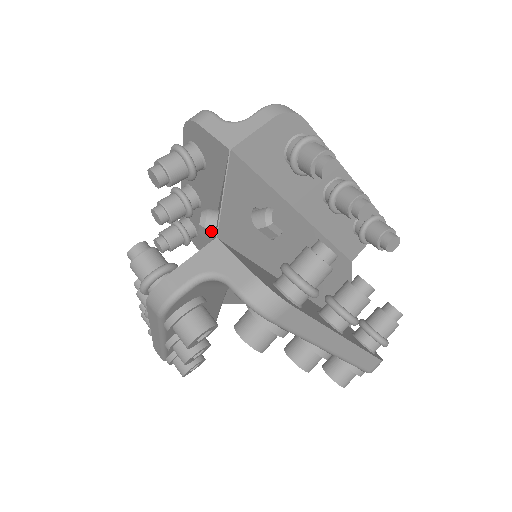
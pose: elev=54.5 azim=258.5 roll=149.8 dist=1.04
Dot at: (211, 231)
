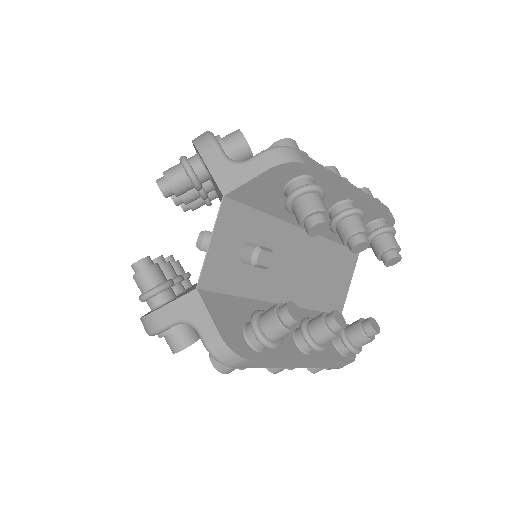
Dot at: occluded
